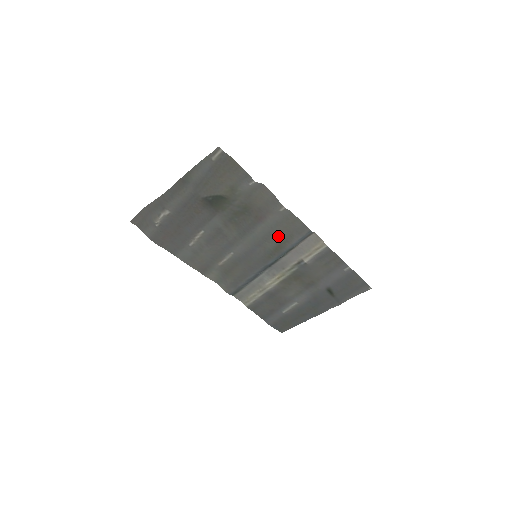
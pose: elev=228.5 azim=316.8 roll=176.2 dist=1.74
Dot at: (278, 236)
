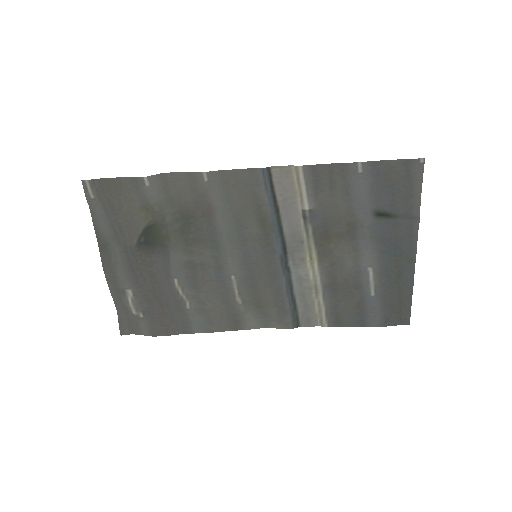
Dot at: (246, 211)
